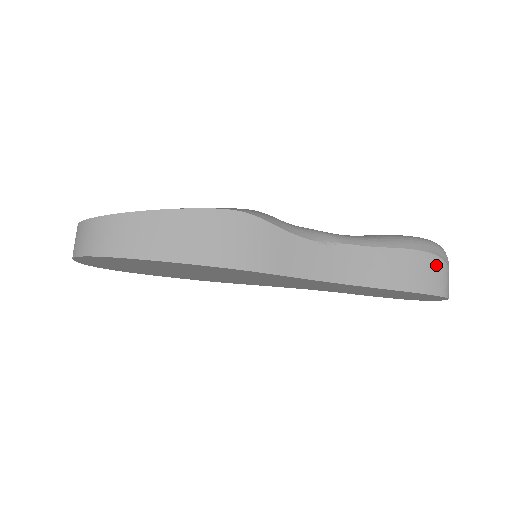
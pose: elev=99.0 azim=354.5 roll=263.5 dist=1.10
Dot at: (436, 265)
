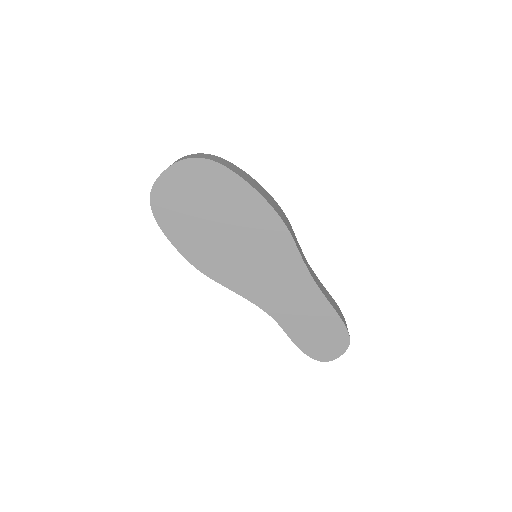
Dot at: (345, 321)
